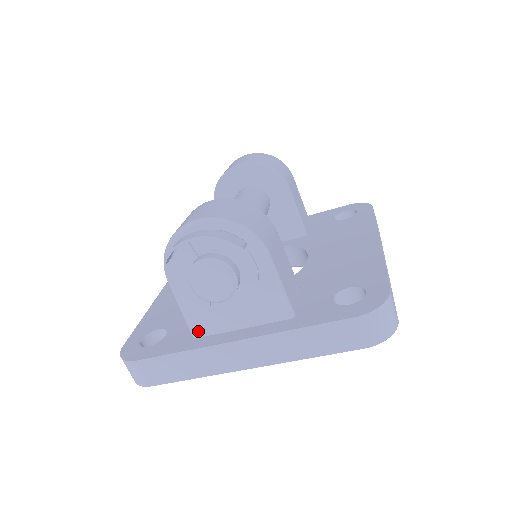
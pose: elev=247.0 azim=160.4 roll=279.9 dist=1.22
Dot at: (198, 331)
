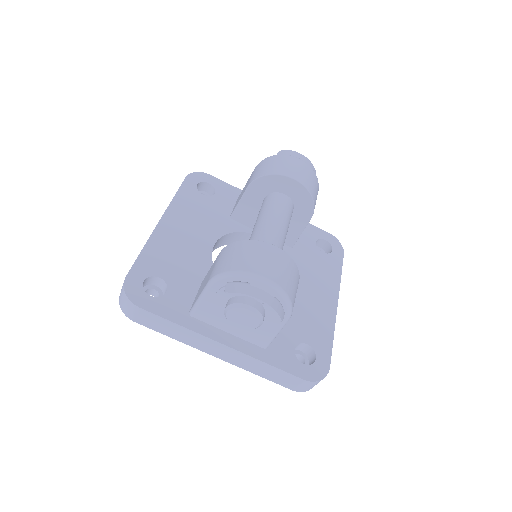
Dot at: (198, 315)
